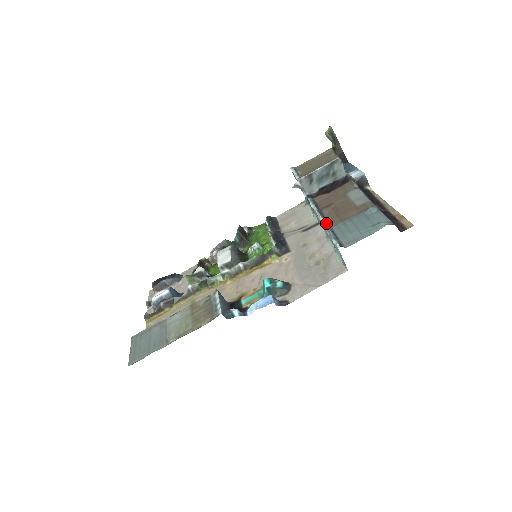
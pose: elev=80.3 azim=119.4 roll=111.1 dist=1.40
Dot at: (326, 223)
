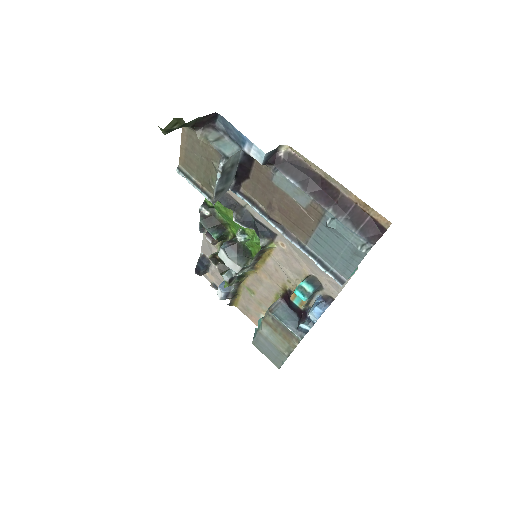
Dot at: (296, 244)
